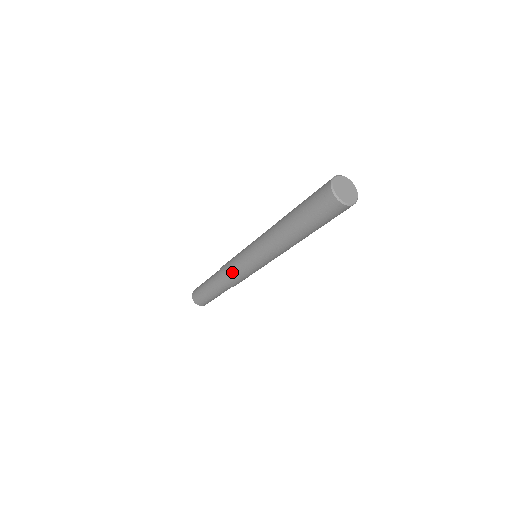
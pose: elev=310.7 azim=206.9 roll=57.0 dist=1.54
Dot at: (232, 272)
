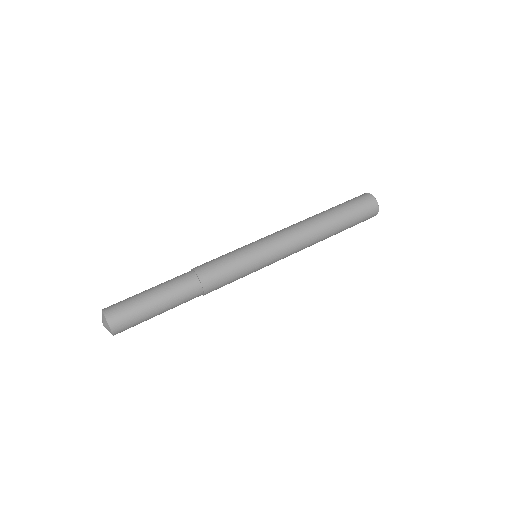
Dot at: (229, 268)
